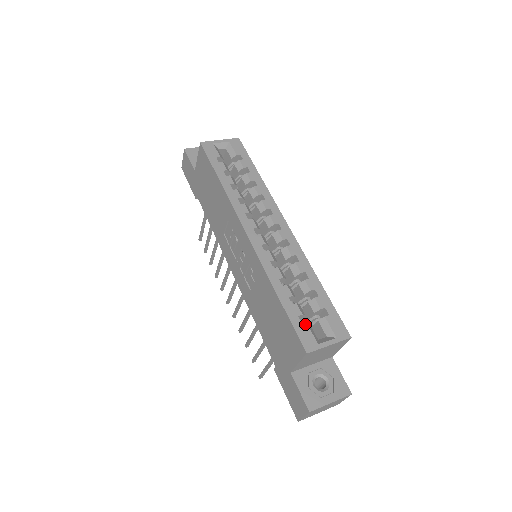
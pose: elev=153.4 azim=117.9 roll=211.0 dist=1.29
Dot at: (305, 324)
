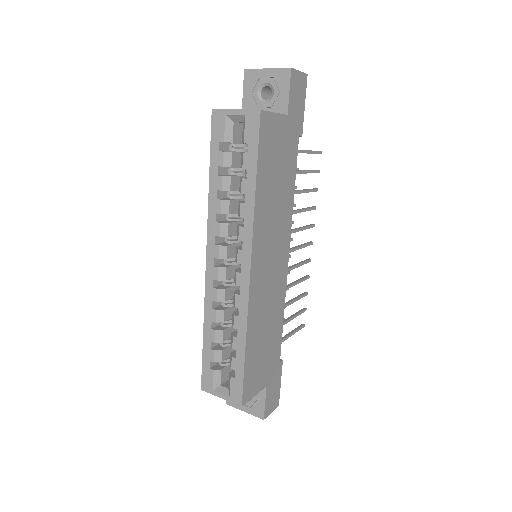
Dot at: (211, 370)
